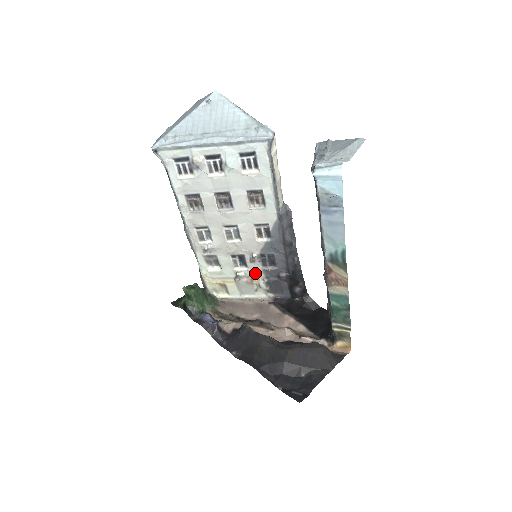
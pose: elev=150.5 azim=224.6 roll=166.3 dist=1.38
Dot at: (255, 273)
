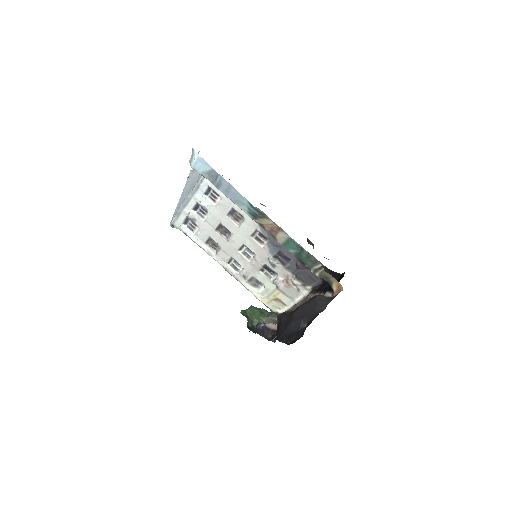
Dot at: (284, 275)
